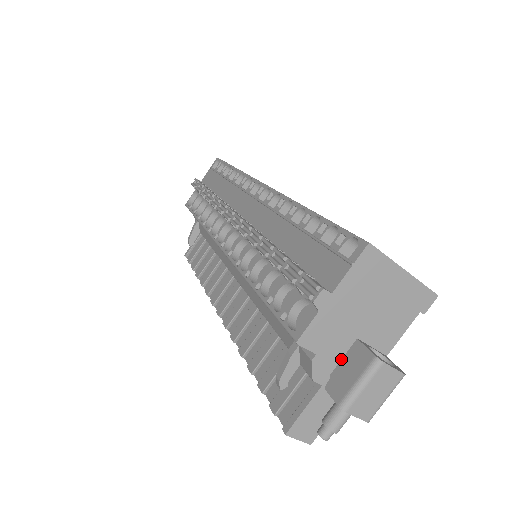
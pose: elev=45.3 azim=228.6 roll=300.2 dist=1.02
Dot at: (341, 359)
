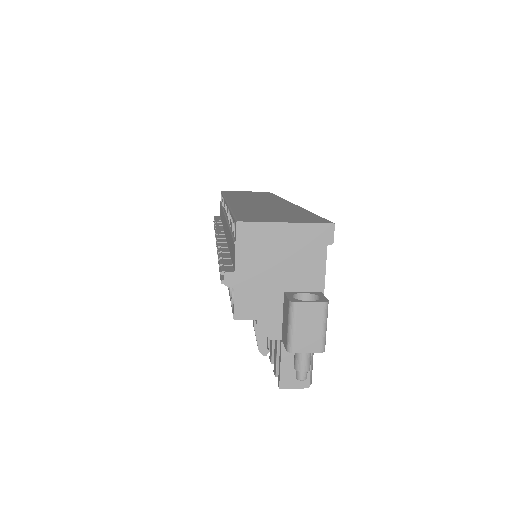
Dot at: (282, 313)
